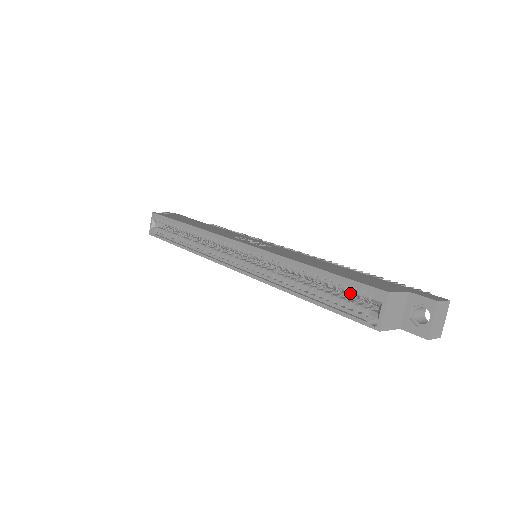
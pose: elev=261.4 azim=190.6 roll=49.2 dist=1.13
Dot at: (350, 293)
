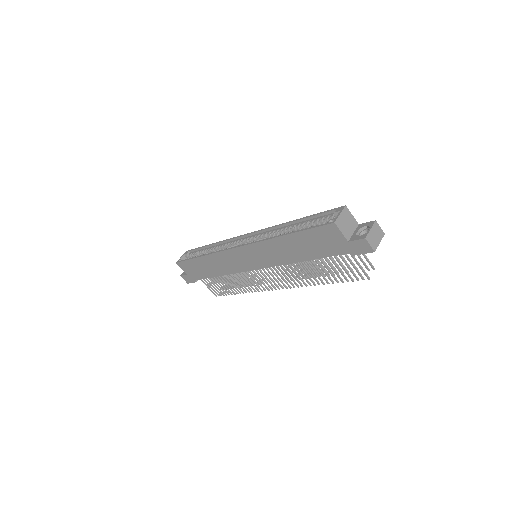
Dot at: (320, 222)
